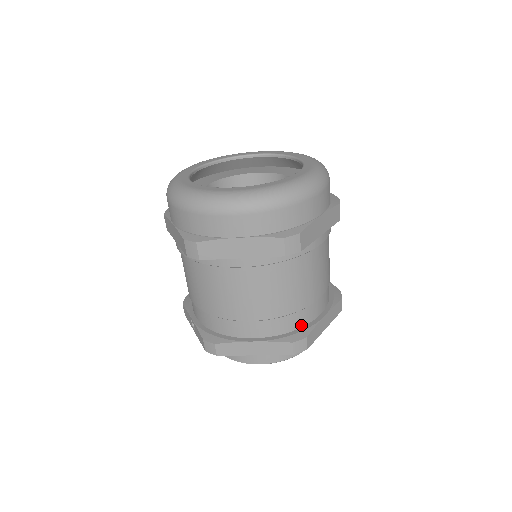
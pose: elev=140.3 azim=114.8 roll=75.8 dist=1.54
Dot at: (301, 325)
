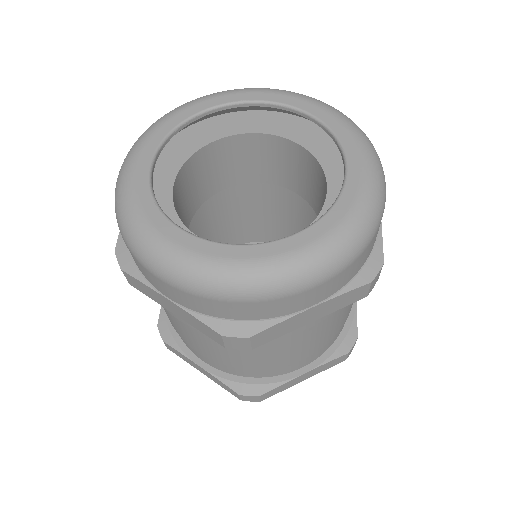
Dot at: (264, 376)
